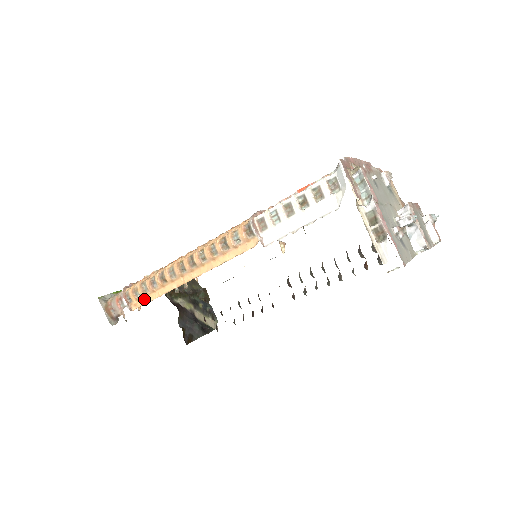
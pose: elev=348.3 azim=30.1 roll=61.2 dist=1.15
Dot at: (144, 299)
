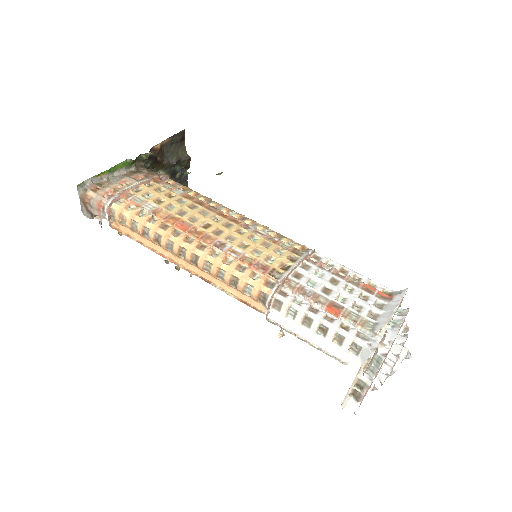
Dot at: (129, 230)
